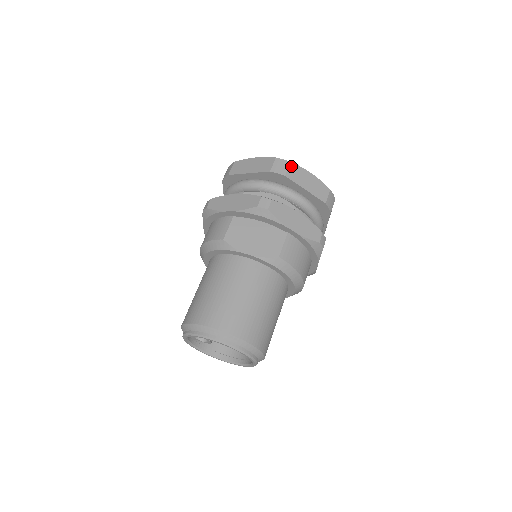
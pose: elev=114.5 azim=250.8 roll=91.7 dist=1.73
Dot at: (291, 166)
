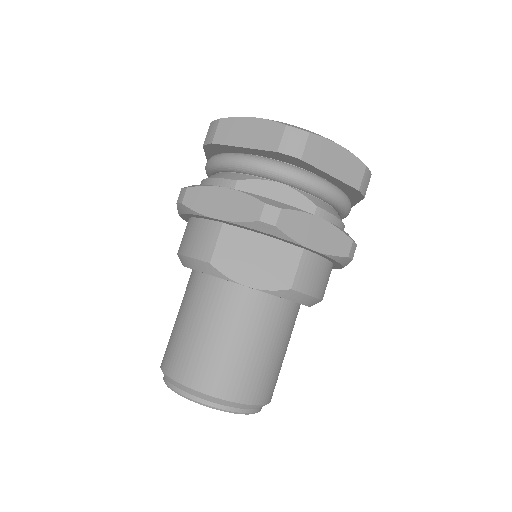
Dot at: (310, 140)
